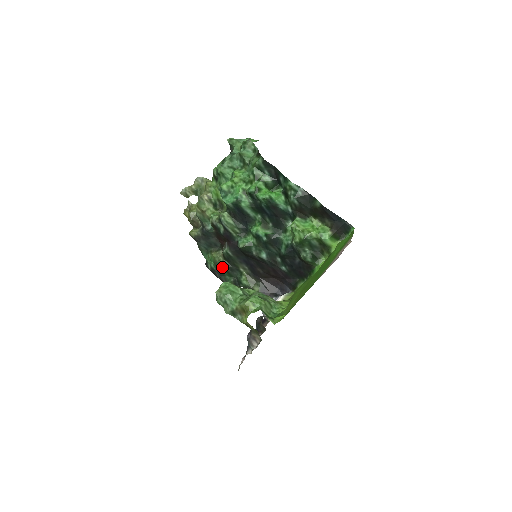
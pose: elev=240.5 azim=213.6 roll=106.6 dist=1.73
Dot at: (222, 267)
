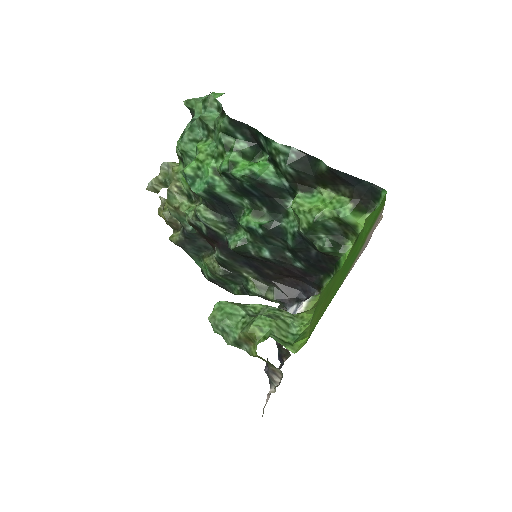
Dot at: (220, 275)
